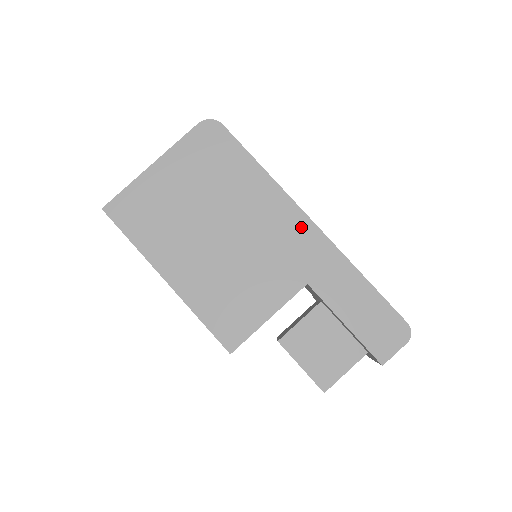
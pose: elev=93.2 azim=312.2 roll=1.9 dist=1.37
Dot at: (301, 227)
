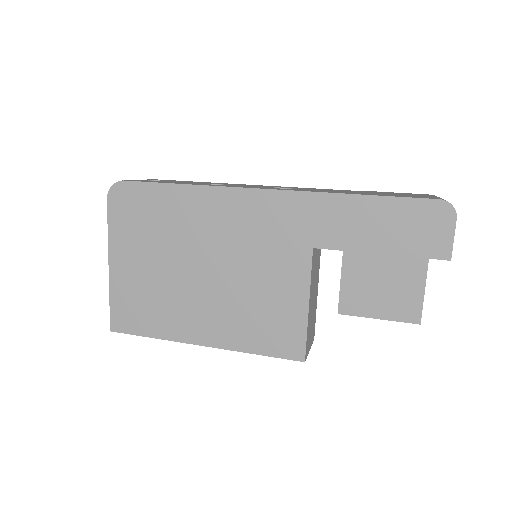
Dot at: (262, 204)
